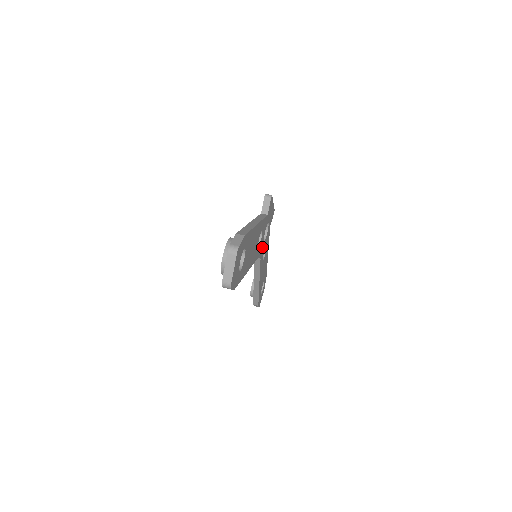
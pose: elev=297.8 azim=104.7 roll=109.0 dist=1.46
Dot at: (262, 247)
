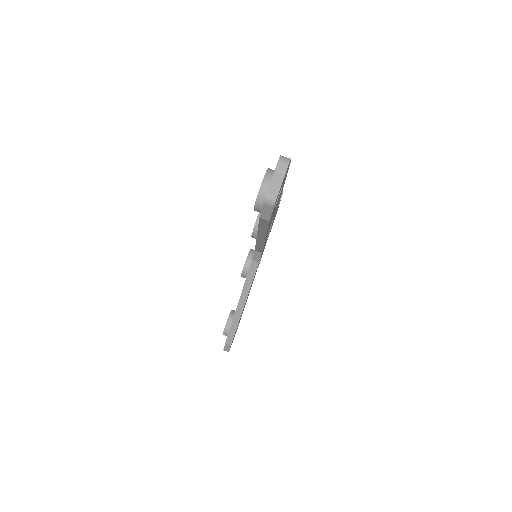
Dot at: occluded
